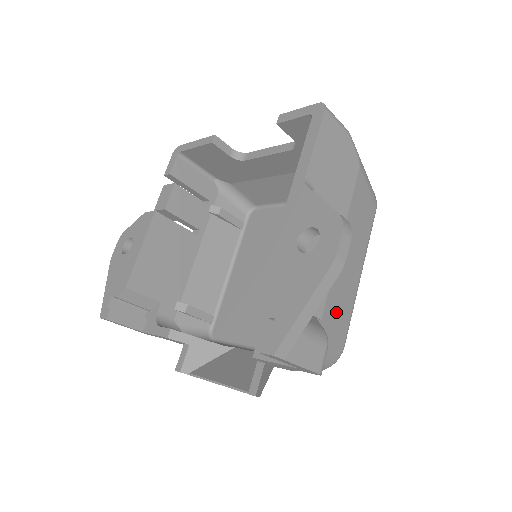
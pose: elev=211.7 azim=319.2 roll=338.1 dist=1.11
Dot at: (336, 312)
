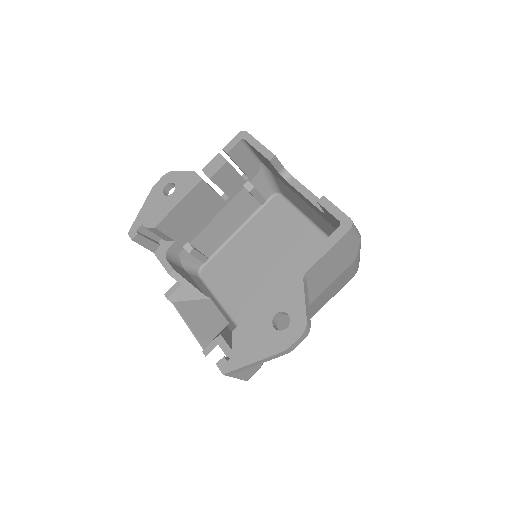
Dot at: occluded
